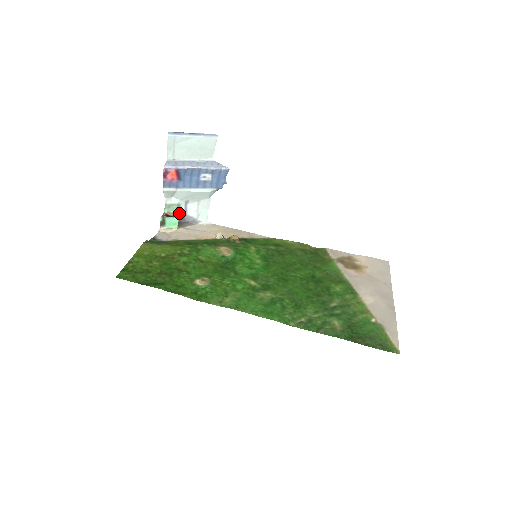
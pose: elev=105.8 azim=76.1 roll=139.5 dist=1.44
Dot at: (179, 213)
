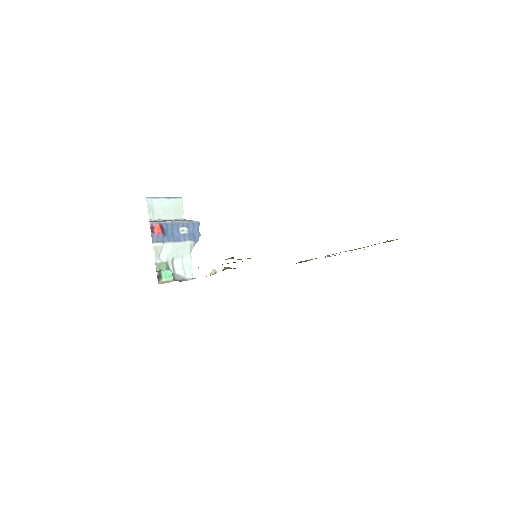
Dot at: occluded
